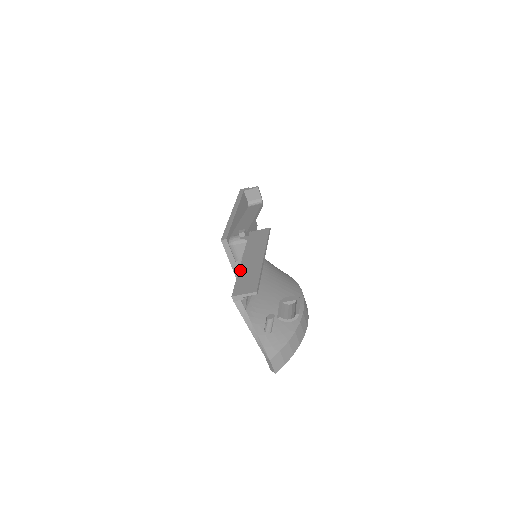
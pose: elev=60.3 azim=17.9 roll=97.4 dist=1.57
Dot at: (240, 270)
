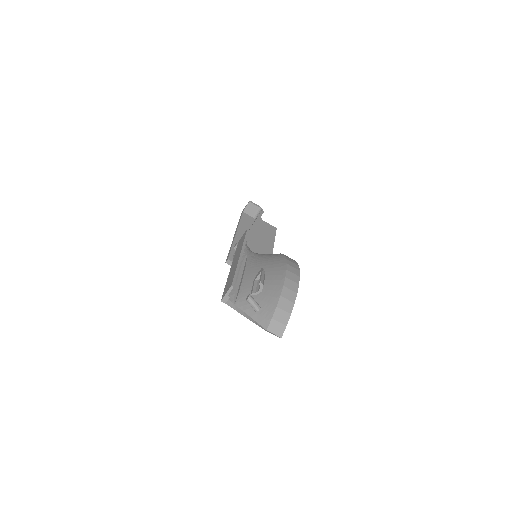
Dot at: (228, 277)
